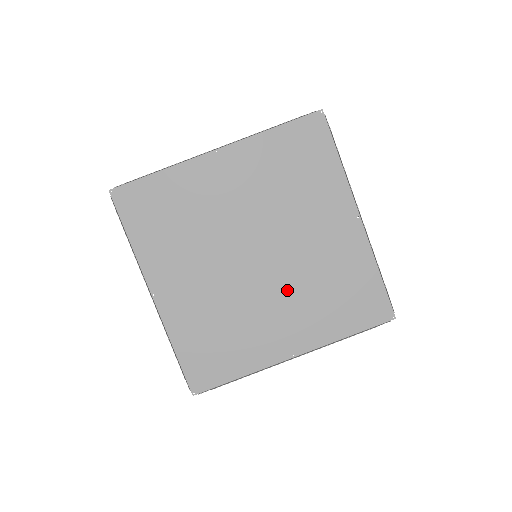
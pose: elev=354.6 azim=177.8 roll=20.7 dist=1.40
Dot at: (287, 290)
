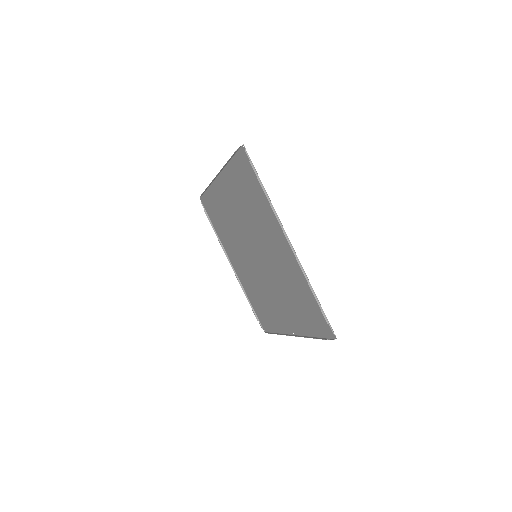
Dot at: (251, 271)
